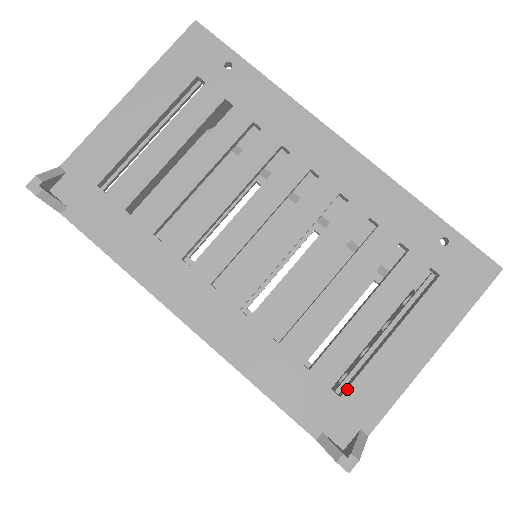
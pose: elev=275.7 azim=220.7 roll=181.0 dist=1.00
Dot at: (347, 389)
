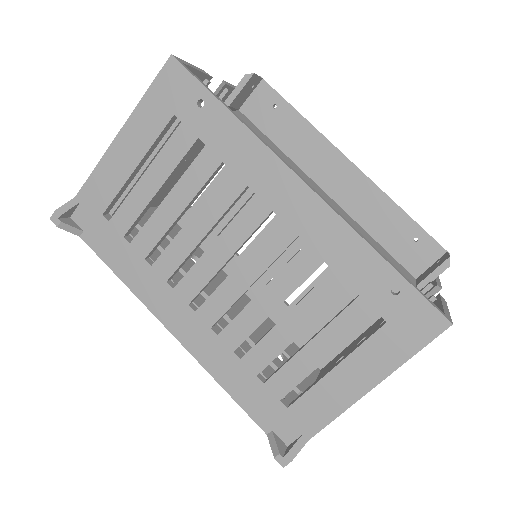
Dot at: (293, 403)
